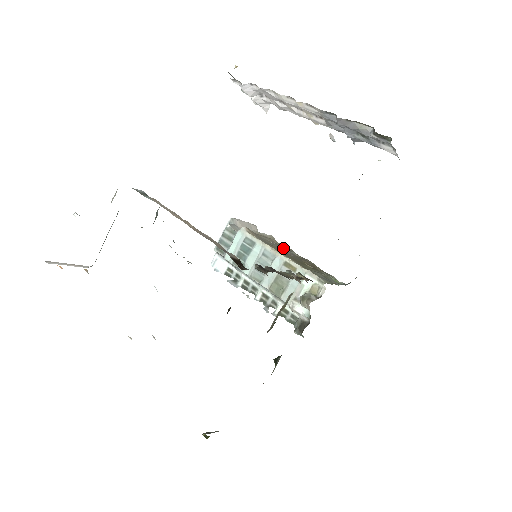
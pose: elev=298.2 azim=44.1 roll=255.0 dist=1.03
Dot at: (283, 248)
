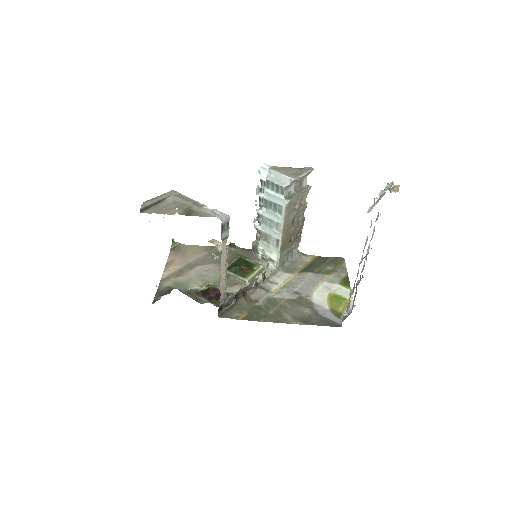
Dot at: (298, 213)
